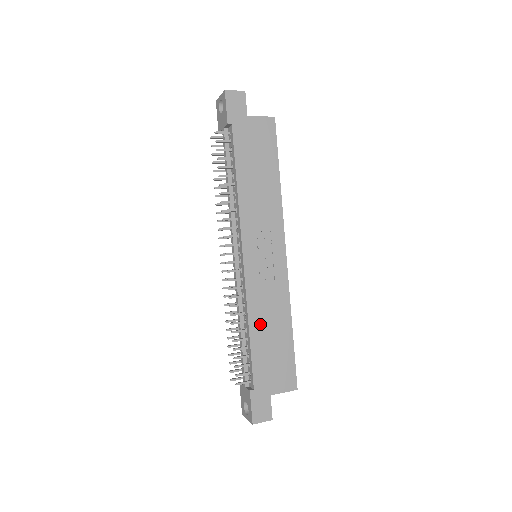
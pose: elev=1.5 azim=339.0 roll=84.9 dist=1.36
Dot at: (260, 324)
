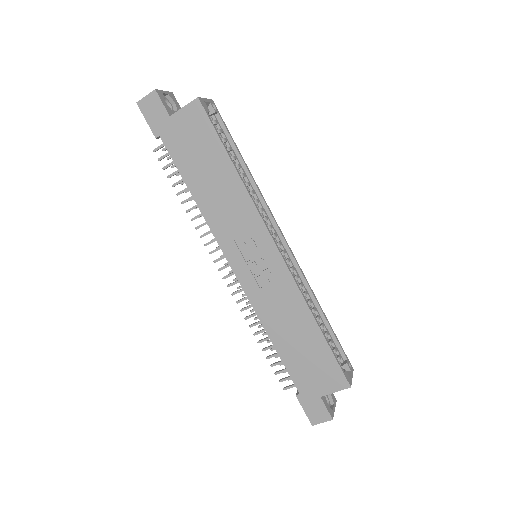
Dot at: (279, 330)
